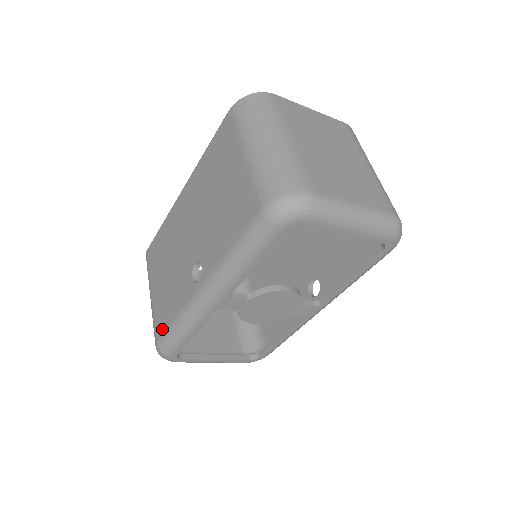
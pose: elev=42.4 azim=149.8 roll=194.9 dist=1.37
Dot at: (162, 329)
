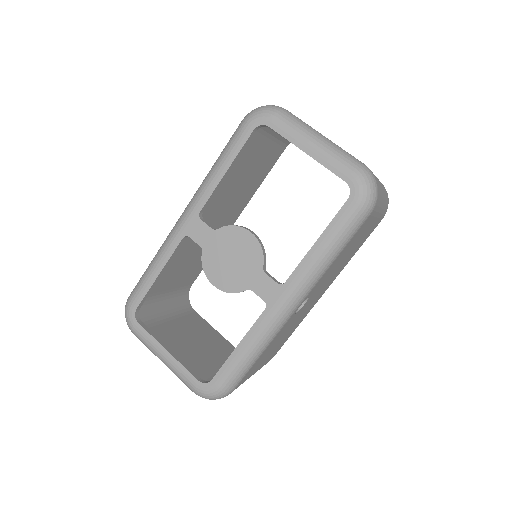
Dot at: occluded
